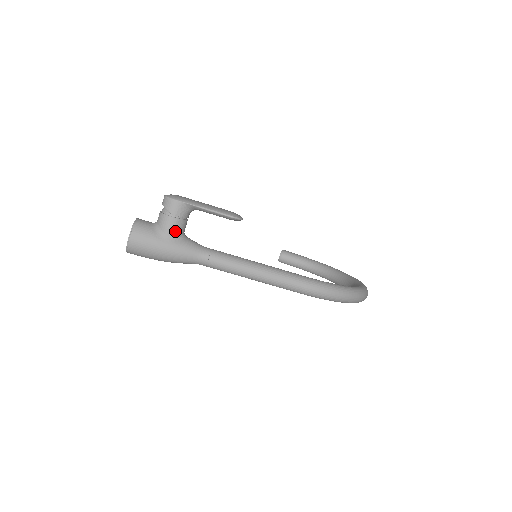
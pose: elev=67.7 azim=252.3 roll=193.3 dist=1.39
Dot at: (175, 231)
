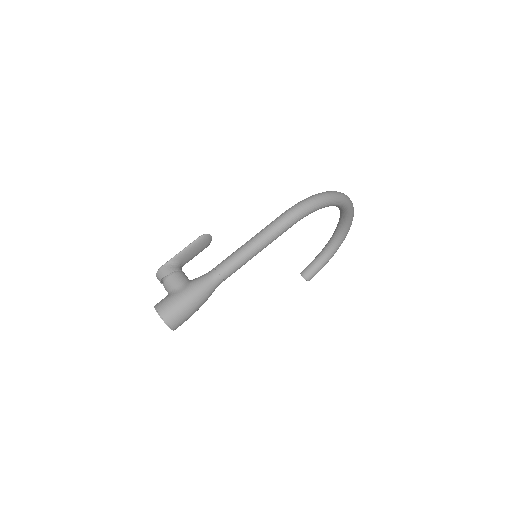
Dot at: (180, 281)
